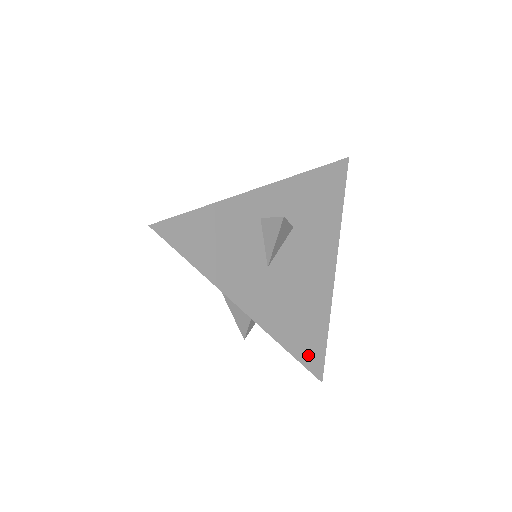
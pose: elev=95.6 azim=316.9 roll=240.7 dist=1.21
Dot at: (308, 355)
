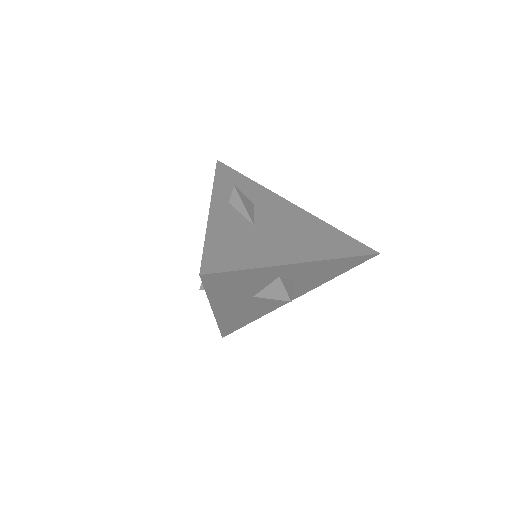
Dot at: (228, 329)
